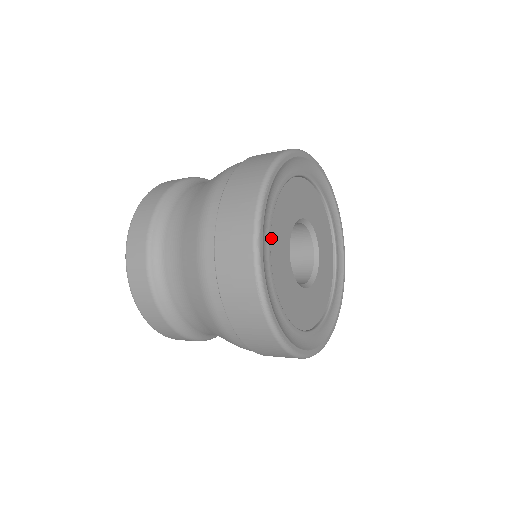
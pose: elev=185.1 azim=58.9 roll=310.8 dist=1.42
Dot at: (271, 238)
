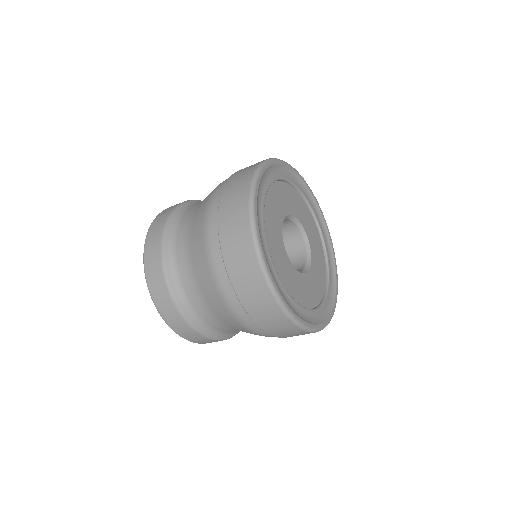
Dot at: (282, 186)
